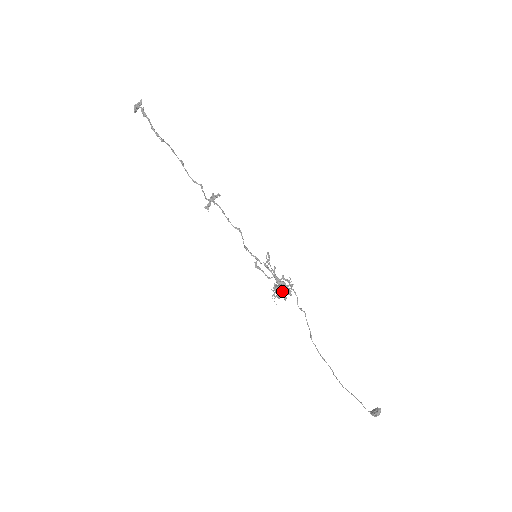
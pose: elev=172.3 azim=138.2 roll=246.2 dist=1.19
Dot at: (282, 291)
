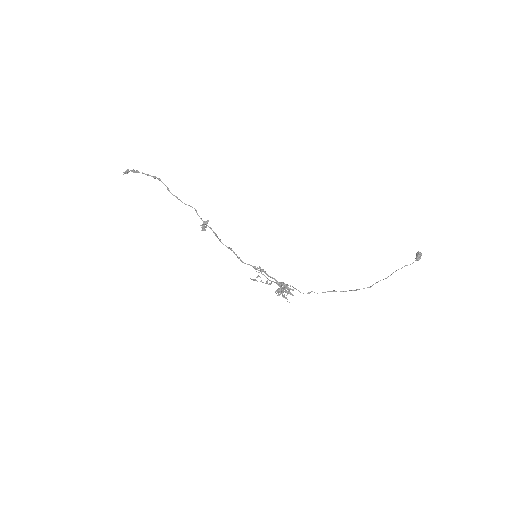
Dot at: (284, 295)
